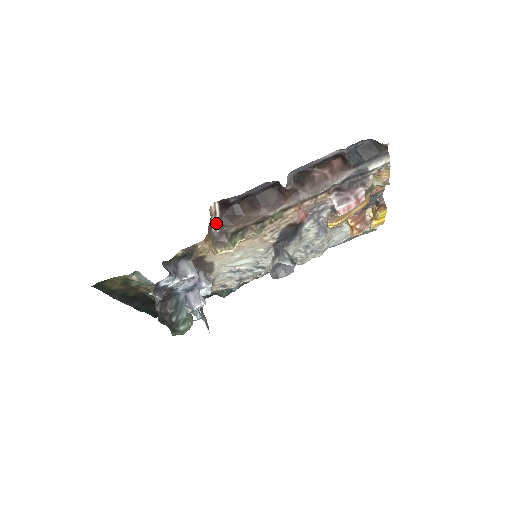
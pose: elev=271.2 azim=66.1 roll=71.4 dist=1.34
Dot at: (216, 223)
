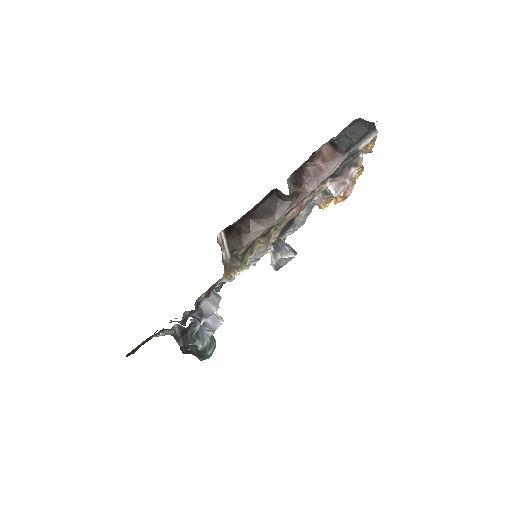
Dot at: (225, 251)
